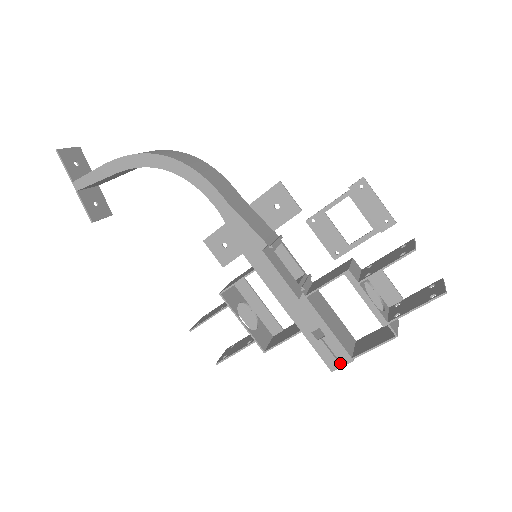
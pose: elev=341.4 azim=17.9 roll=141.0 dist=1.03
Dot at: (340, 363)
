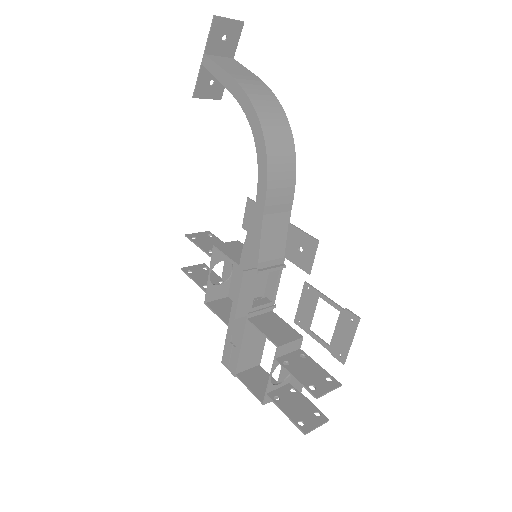
Dot at: (229, 366)
